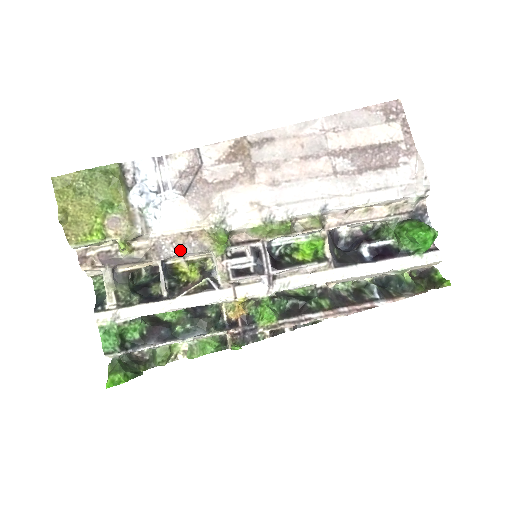
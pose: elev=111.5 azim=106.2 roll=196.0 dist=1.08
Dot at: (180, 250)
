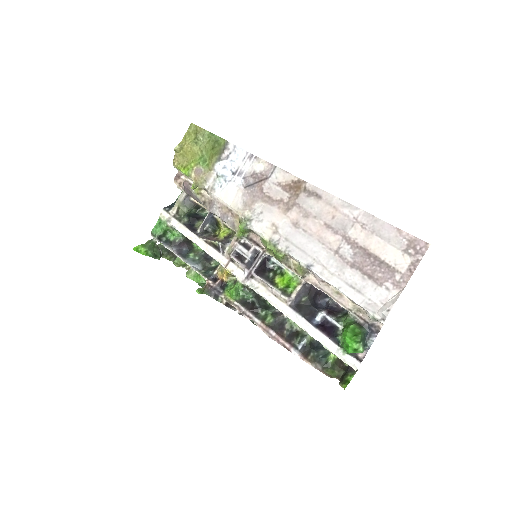
Dot at: (221, 215)
